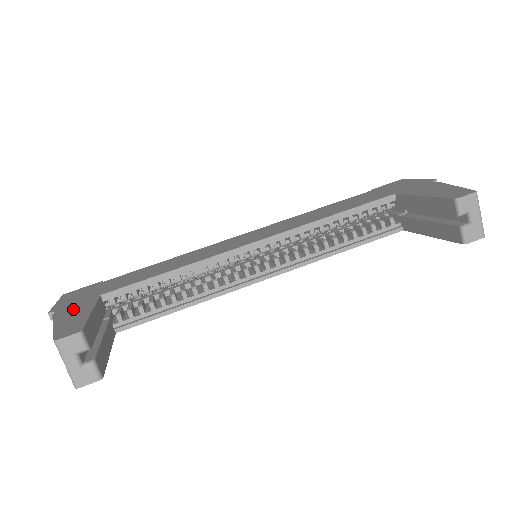
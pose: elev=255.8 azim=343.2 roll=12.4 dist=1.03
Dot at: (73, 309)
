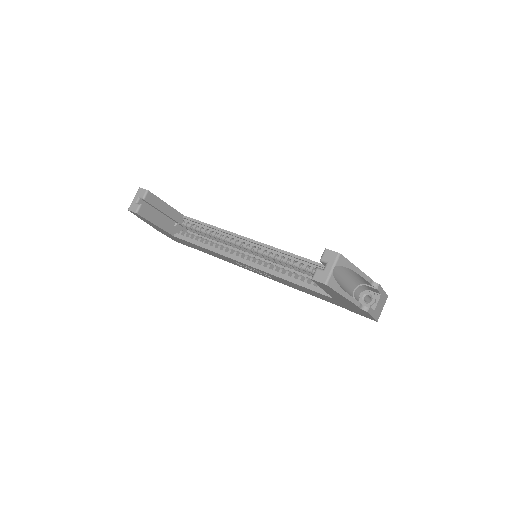
Dot at: occluded
